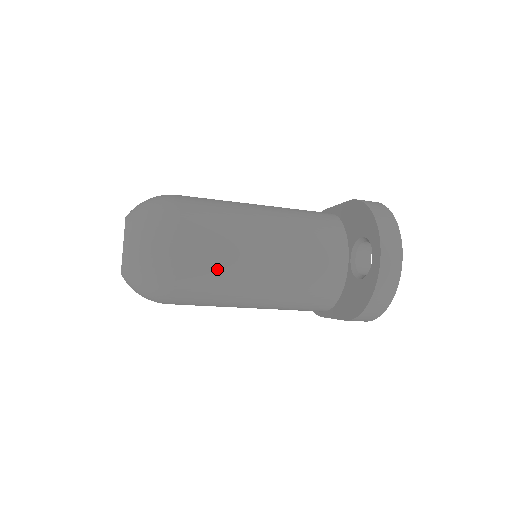
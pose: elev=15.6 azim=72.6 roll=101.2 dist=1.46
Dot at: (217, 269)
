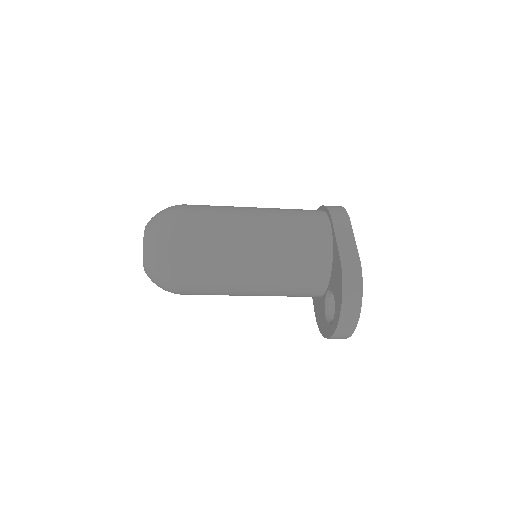
Dot at: (215, 294)
